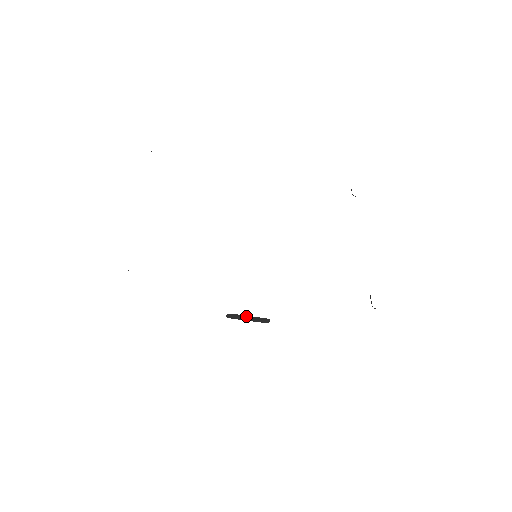
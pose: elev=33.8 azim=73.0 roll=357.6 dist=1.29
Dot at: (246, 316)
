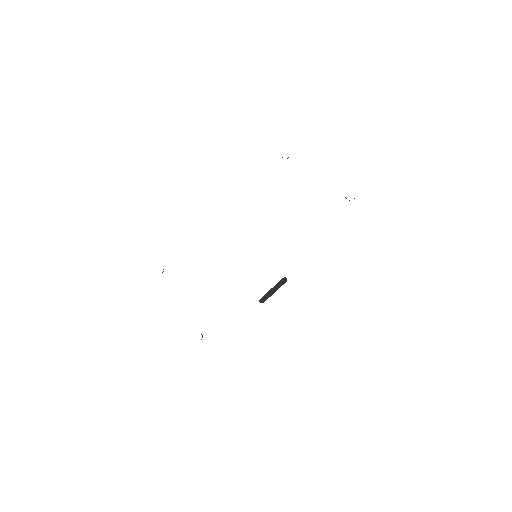
Dot at: (270, 291)
